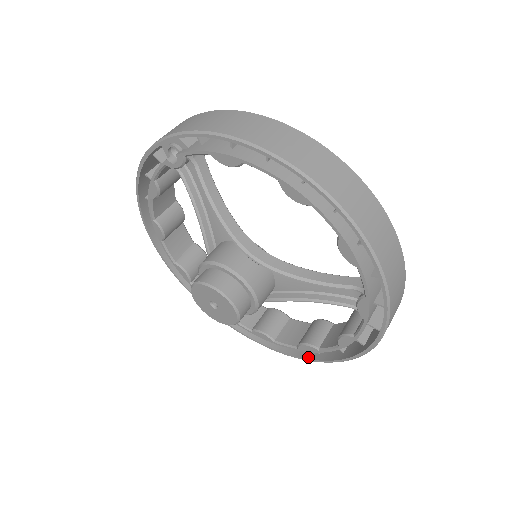
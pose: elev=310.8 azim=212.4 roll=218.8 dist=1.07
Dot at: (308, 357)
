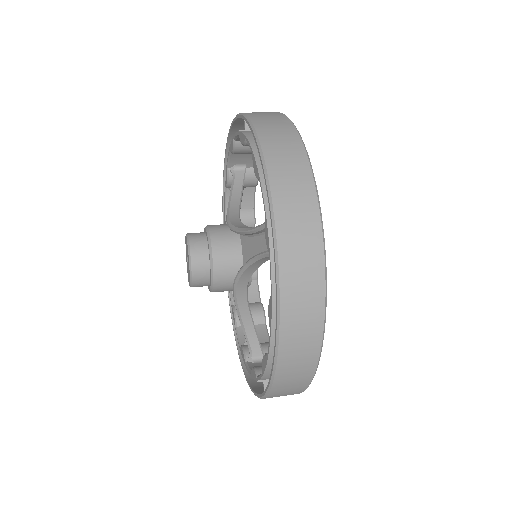
Dot at: occluded
